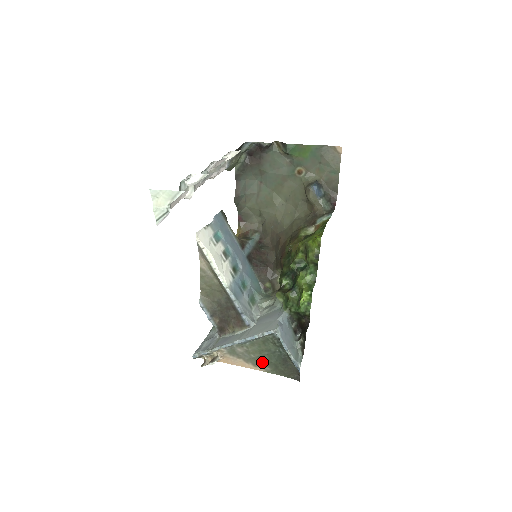
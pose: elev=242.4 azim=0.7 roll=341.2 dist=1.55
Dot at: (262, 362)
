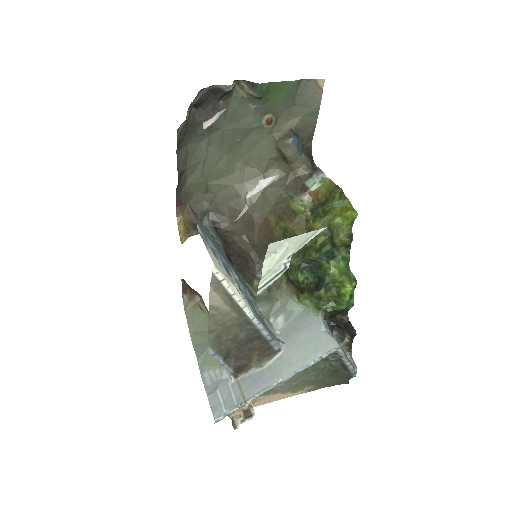
Dot at: (305, 384)
